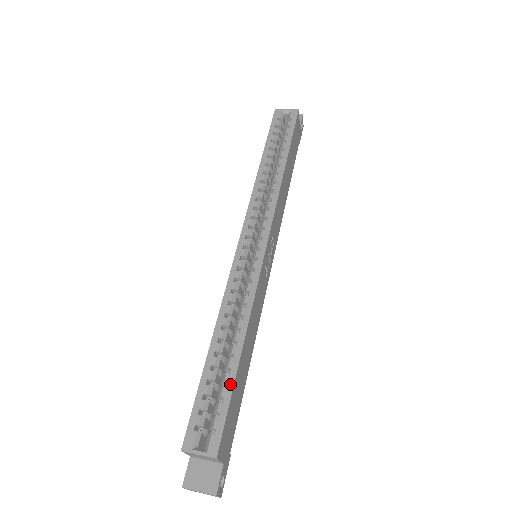
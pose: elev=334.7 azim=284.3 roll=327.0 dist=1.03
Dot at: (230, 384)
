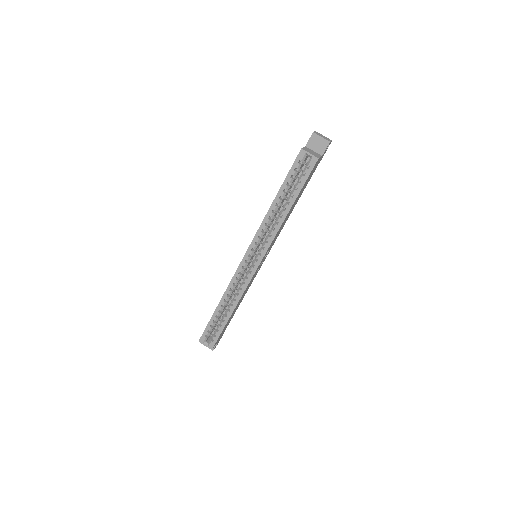
Dot at: (223, 326)
